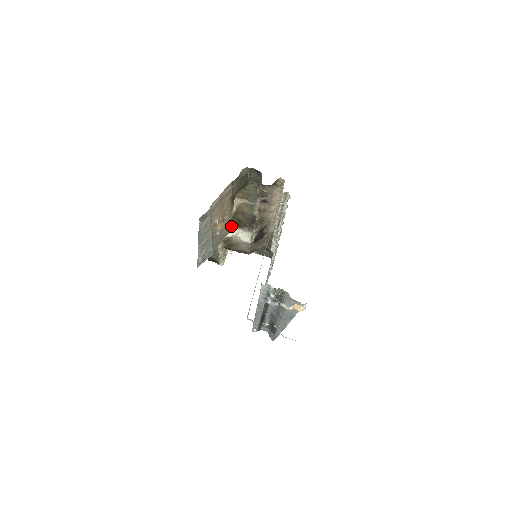
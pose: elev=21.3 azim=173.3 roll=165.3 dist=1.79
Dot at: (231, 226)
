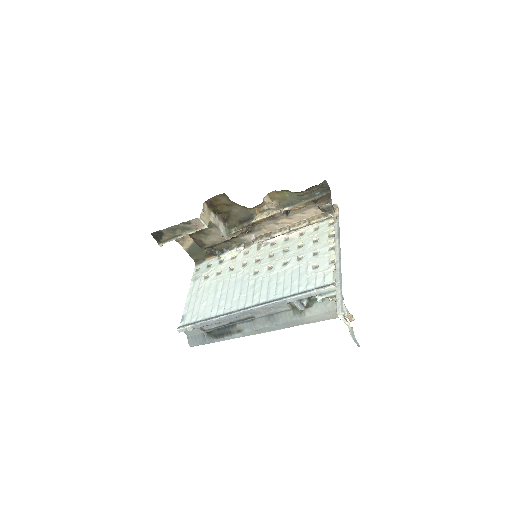
Dot at: (215, 214)
